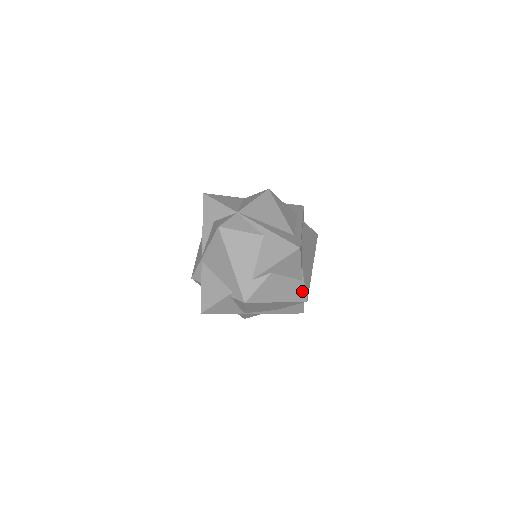
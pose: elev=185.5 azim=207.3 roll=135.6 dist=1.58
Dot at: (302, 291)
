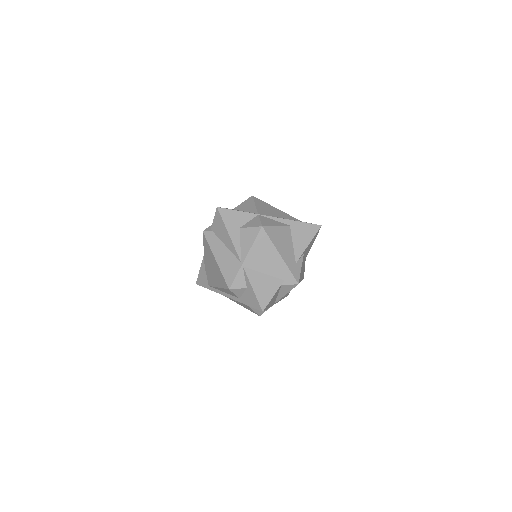
Dot at: (304, 269)
